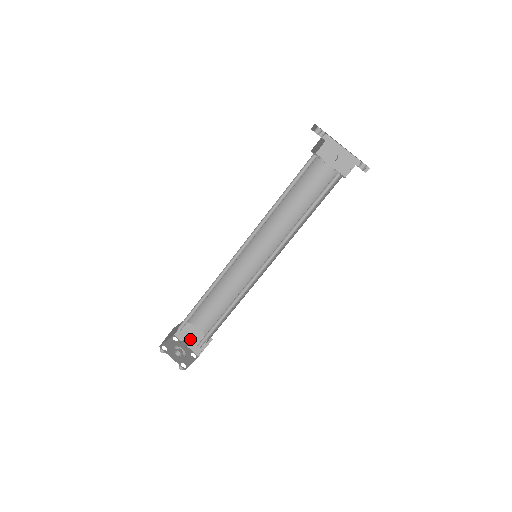
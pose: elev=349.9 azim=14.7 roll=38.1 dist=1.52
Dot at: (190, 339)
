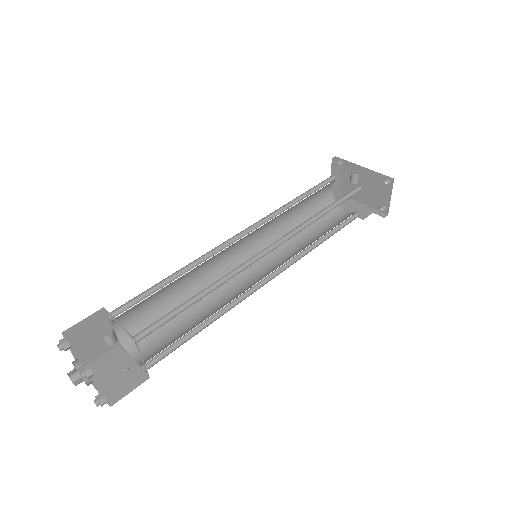
Dot at: (108, 377)
